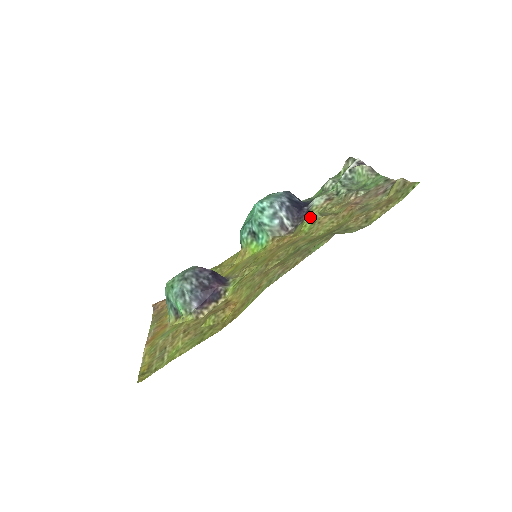
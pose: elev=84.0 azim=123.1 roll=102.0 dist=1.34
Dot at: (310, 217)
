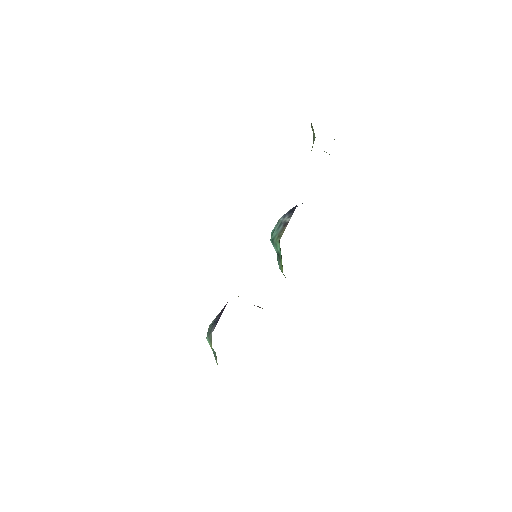
Dot at: occluded
